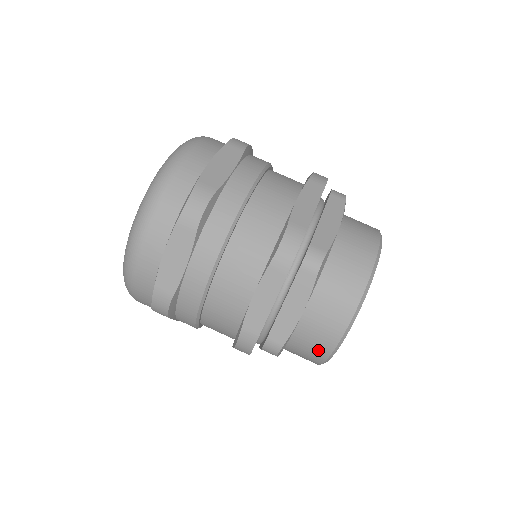
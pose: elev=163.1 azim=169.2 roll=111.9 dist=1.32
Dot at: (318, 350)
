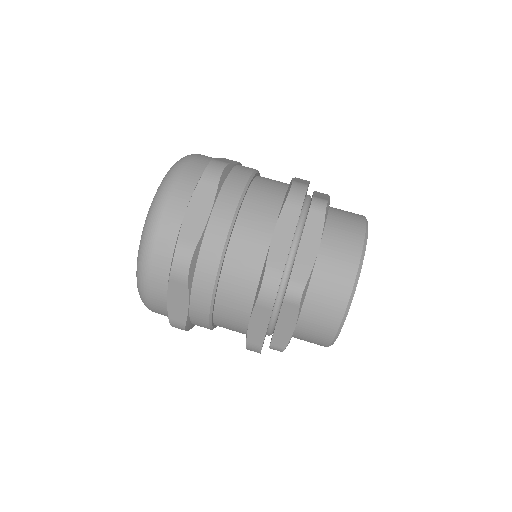
Dot at: (337, 297)
